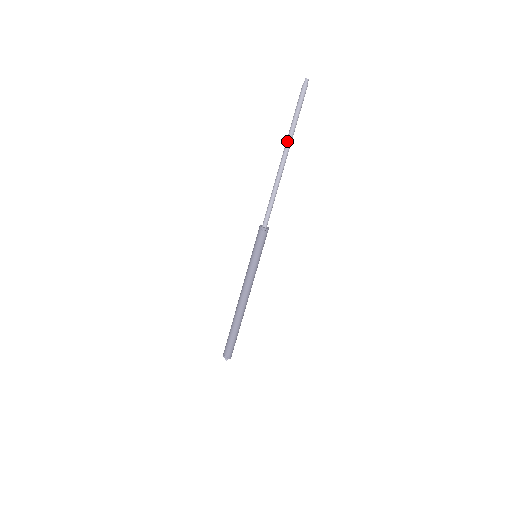
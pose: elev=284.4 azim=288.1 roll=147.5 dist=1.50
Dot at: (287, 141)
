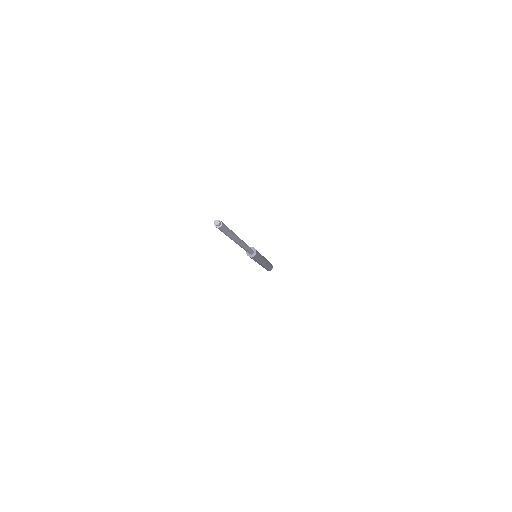
Dot at: (234, 241)
